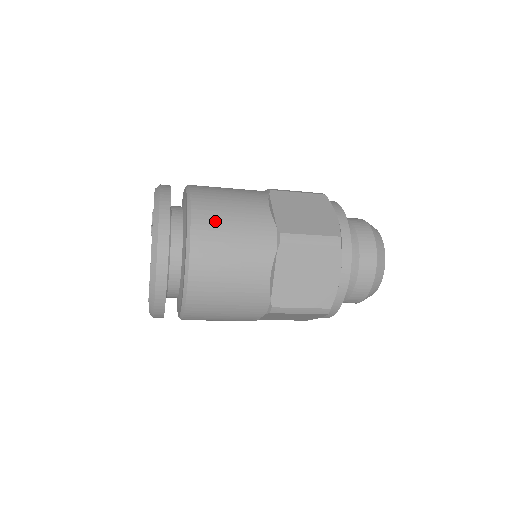
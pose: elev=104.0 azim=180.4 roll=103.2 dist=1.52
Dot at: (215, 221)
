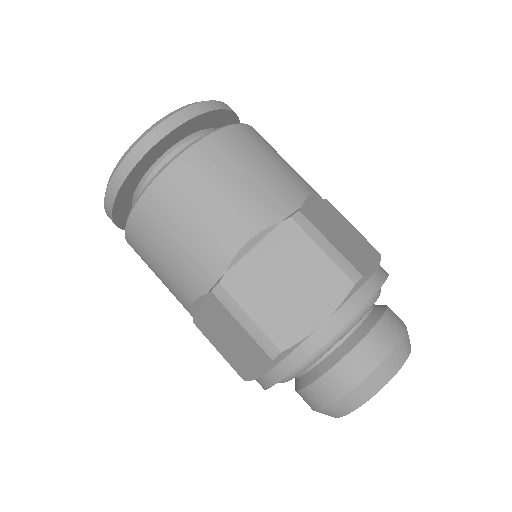
Dot at: (170, 208)
